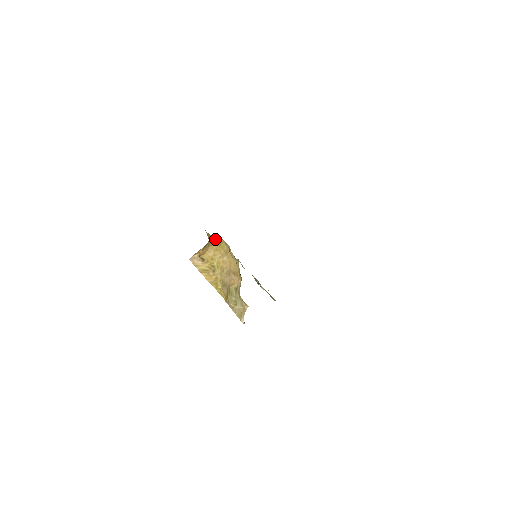
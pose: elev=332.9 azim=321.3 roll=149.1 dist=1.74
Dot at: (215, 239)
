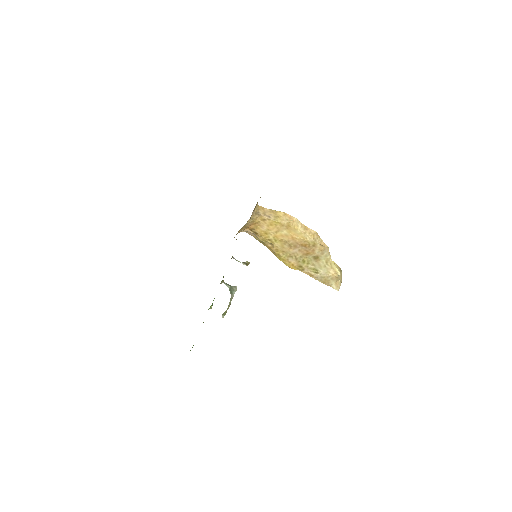
Dot at: (271, 213)
